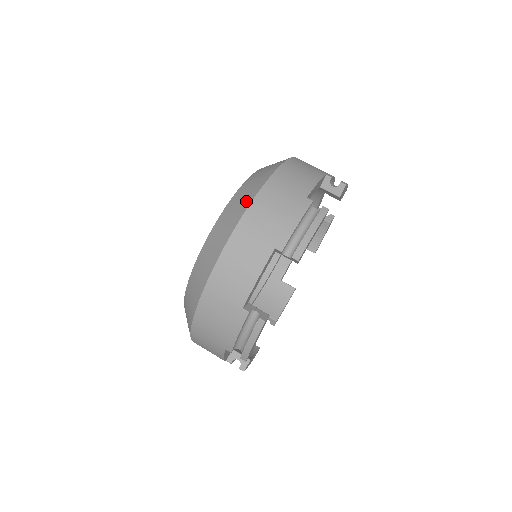
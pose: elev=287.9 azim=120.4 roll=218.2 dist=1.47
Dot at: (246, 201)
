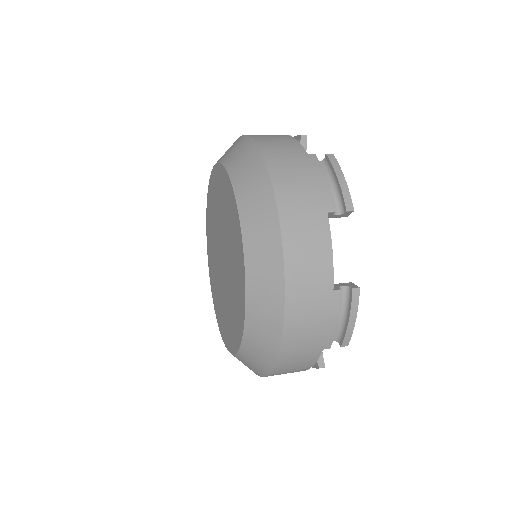
Dot at: (263, 187)
